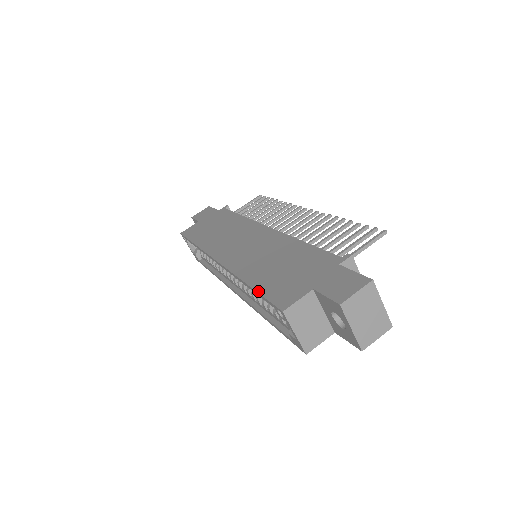
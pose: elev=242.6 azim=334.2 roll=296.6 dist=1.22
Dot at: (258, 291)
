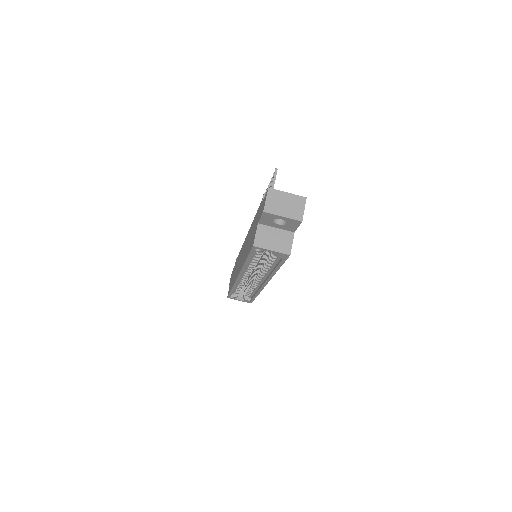
Dot at: (247, 256)
